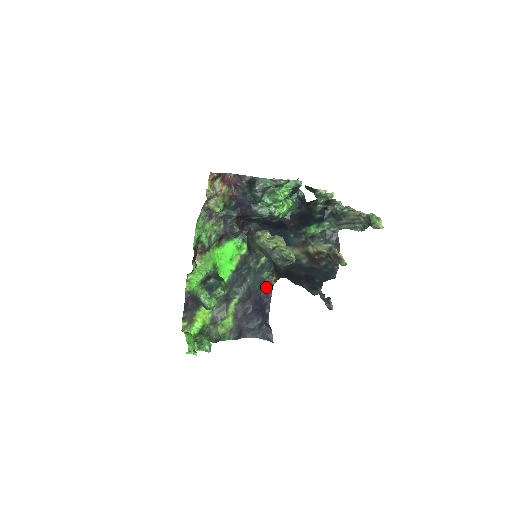
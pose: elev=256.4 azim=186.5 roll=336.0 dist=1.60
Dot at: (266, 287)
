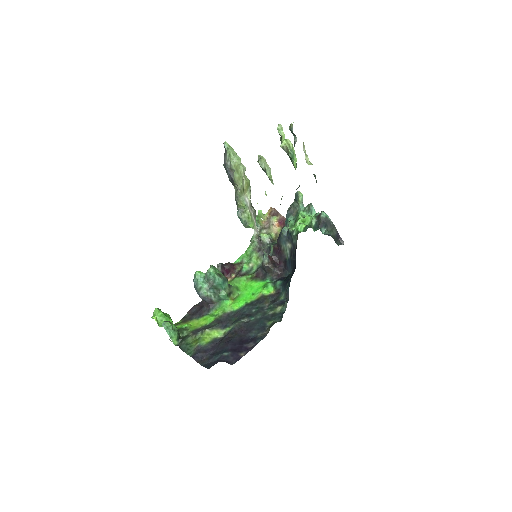
Dot at: (262, 335)
